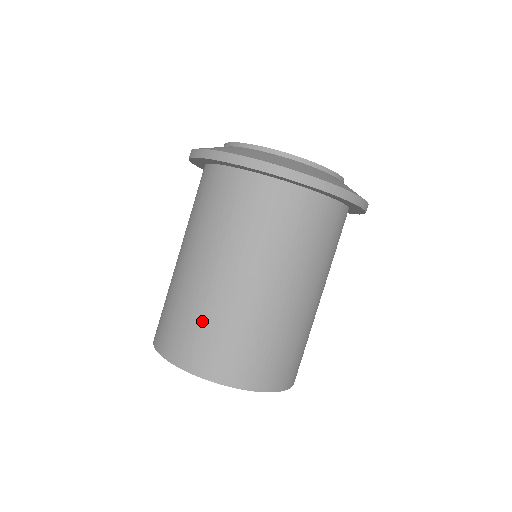
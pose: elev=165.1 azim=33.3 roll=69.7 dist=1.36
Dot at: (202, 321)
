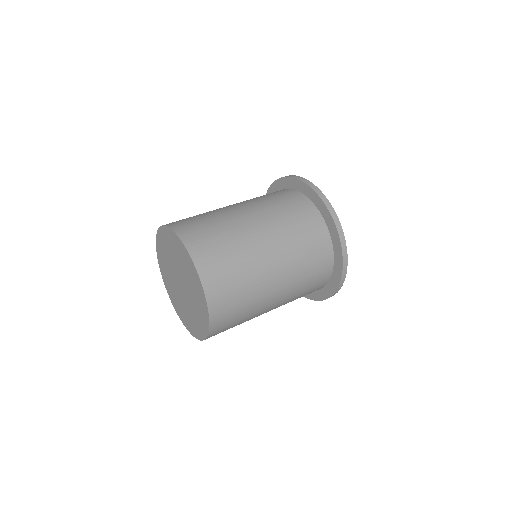
Dot at: occluded
